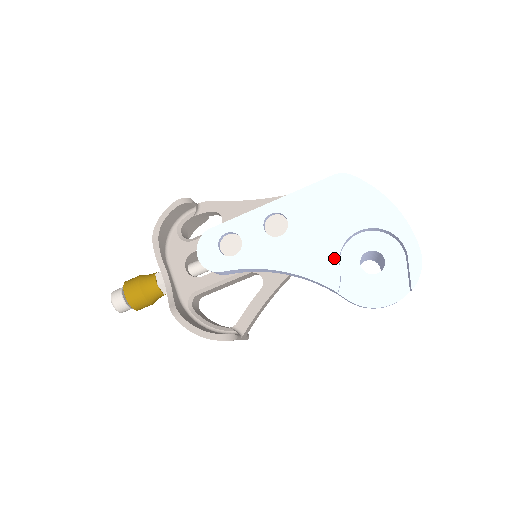
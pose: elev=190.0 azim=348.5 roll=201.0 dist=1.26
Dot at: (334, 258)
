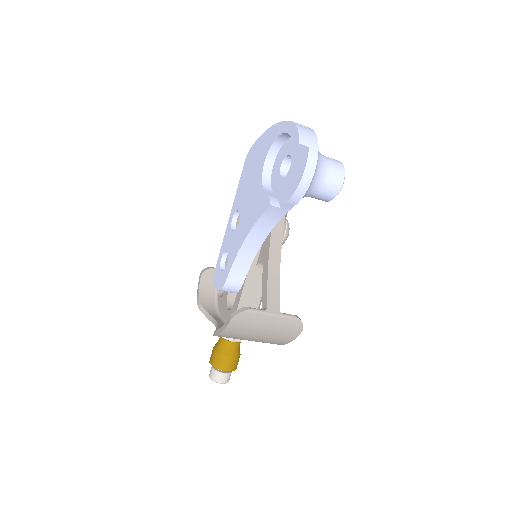
Dot at: (261, 192)
